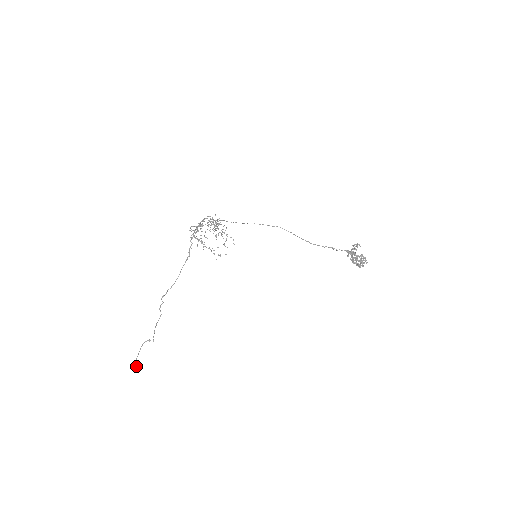
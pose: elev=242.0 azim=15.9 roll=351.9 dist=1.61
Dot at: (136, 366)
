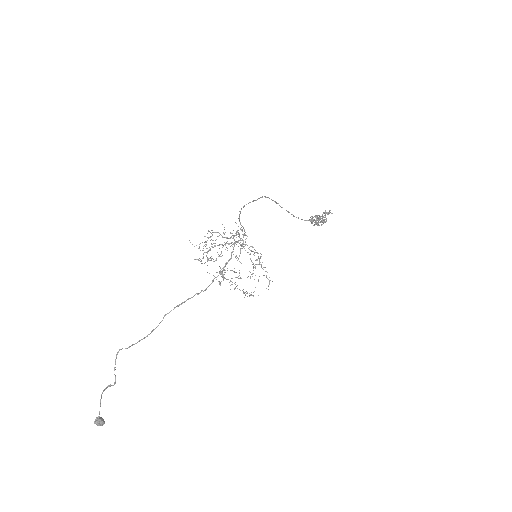
Dot at: (102, 425)
